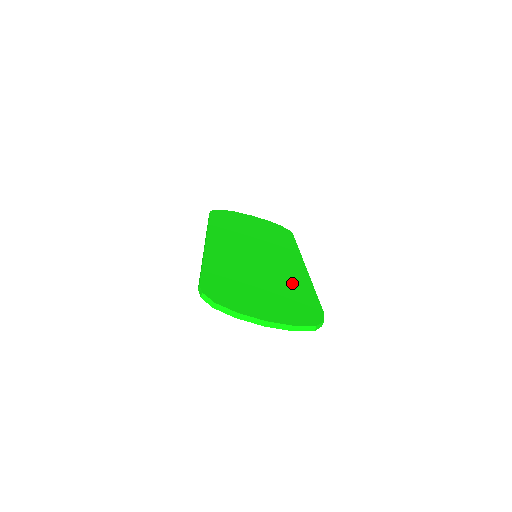
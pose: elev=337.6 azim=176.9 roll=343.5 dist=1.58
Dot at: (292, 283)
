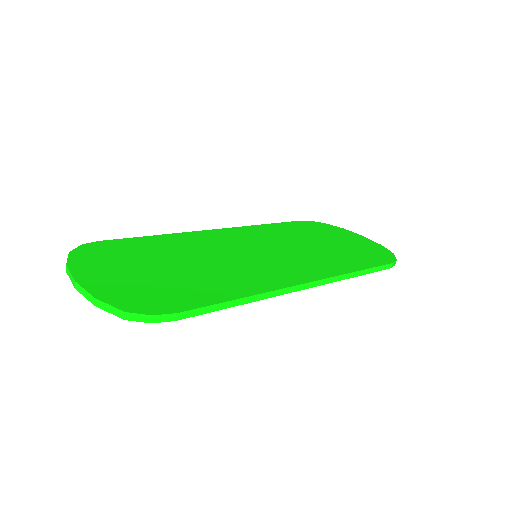
Dot at: (225, 281)
